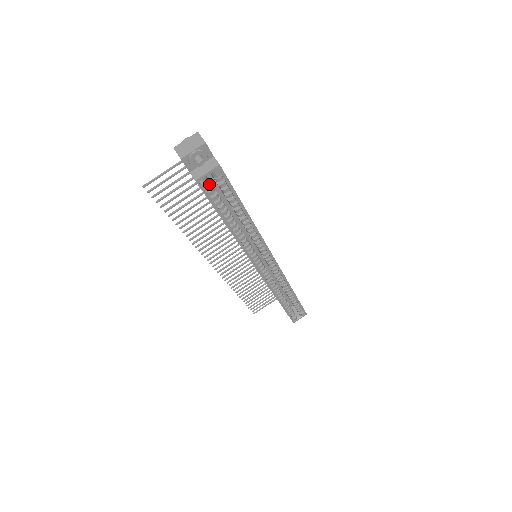
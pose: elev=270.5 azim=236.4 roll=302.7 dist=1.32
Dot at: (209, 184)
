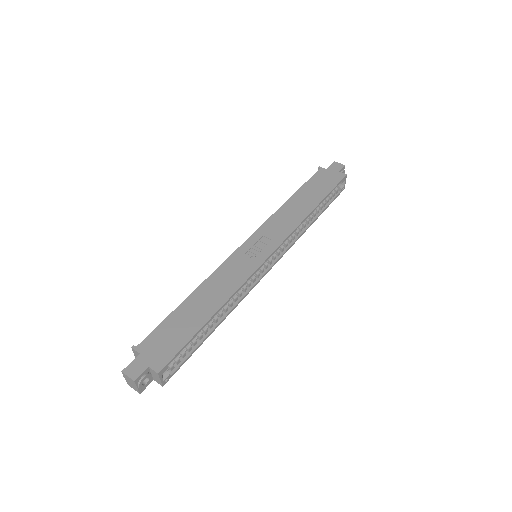
Dot at: (170, 368)
